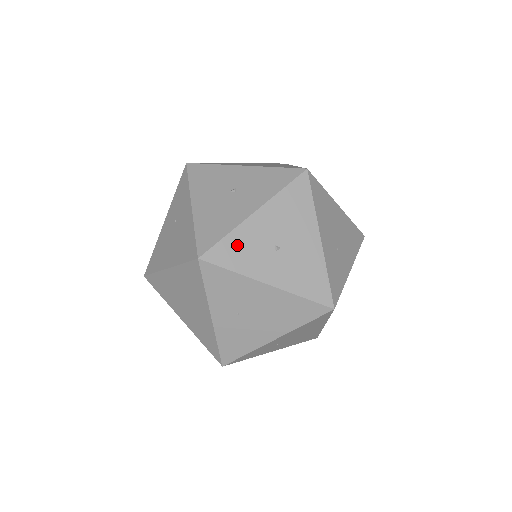
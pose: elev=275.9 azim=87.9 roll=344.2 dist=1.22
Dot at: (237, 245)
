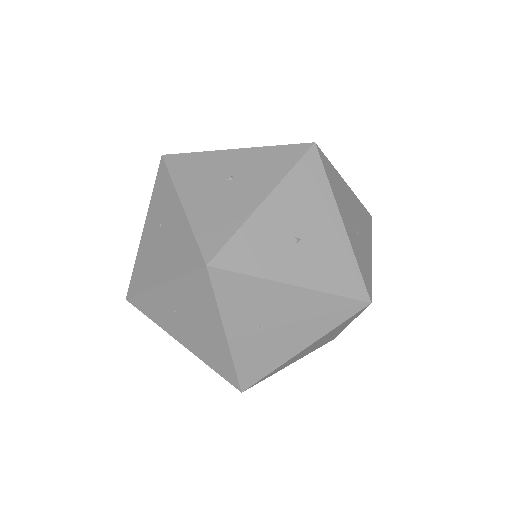
Dot at: (250, 243)
